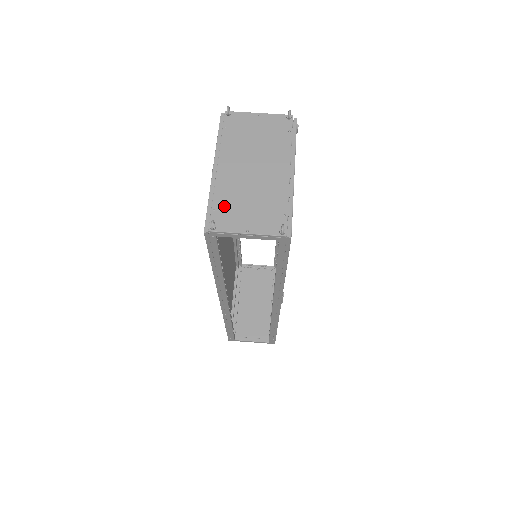
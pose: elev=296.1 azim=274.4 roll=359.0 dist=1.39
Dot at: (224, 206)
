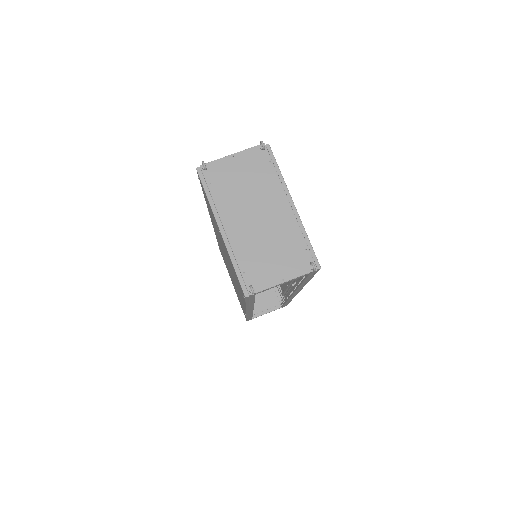
Dot at: (251, 265)
